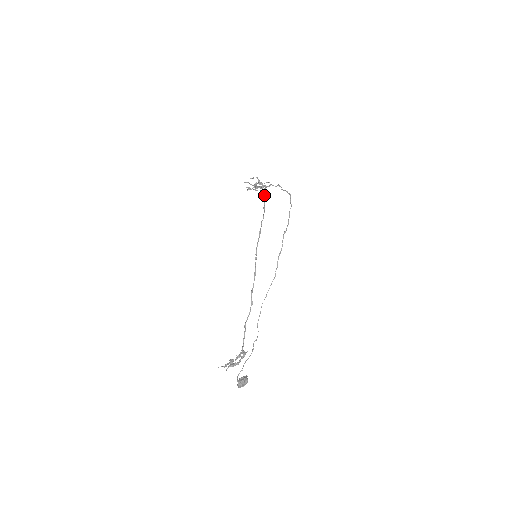
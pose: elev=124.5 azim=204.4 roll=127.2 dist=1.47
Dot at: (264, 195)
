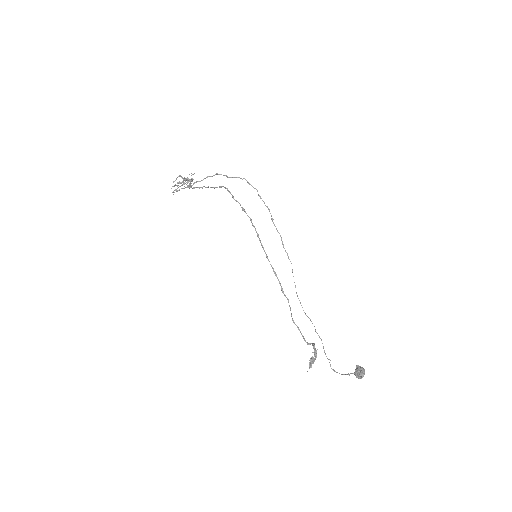
Dot at: (233, 196)
